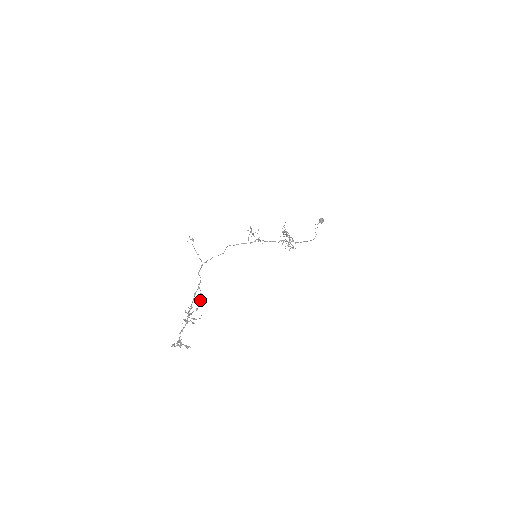
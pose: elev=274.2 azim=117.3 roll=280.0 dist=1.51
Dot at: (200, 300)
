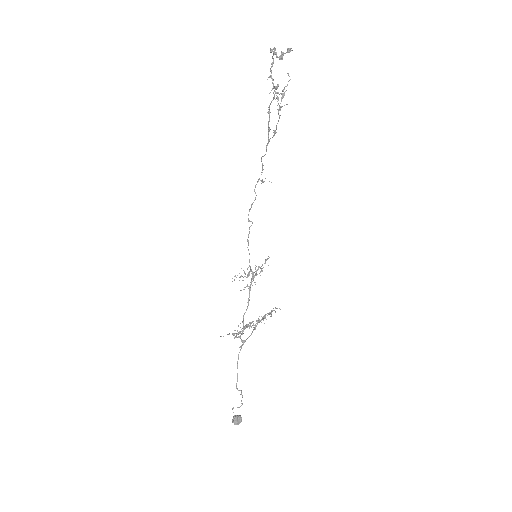
Dot at: occluded
